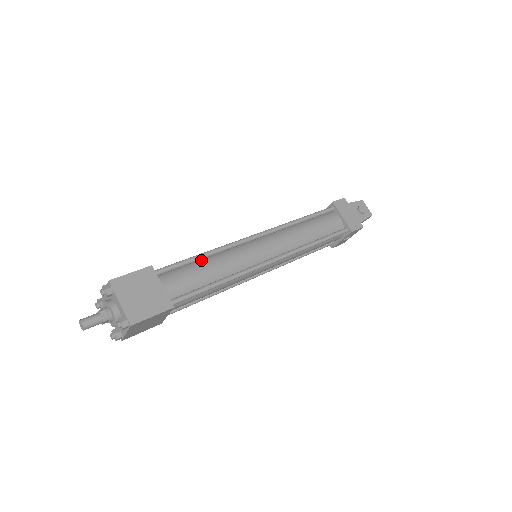
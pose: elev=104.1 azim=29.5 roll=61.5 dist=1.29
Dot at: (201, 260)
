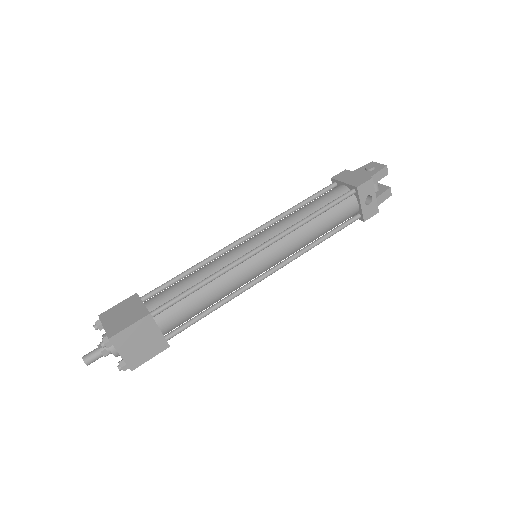
Dot at: occluded
